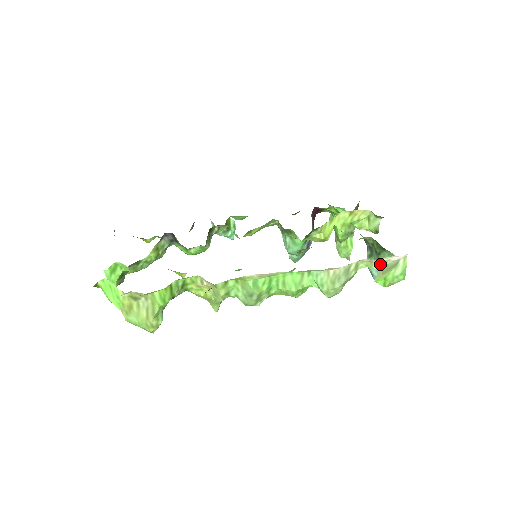
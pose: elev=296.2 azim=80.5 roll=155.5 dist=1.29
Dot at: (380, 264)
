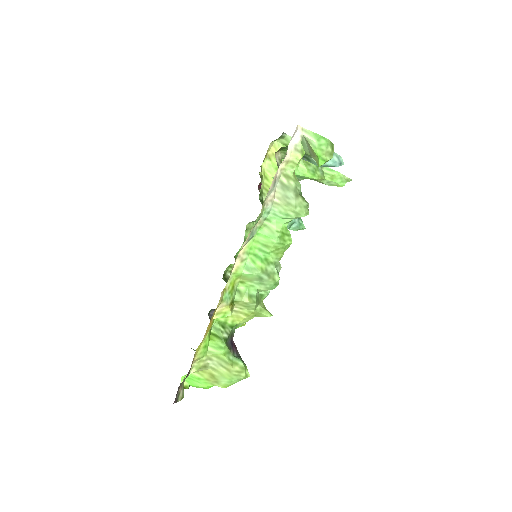
Dot at: (296, 155)
